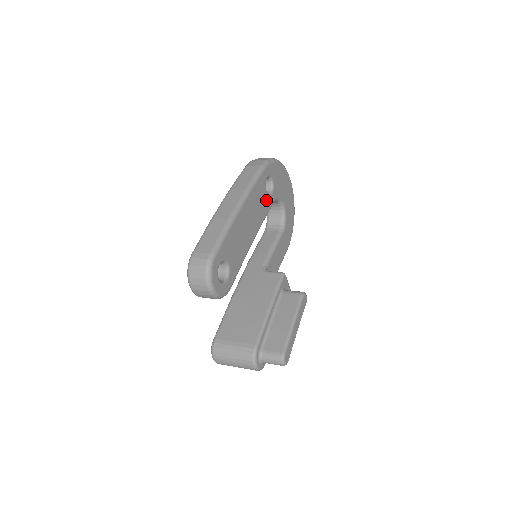
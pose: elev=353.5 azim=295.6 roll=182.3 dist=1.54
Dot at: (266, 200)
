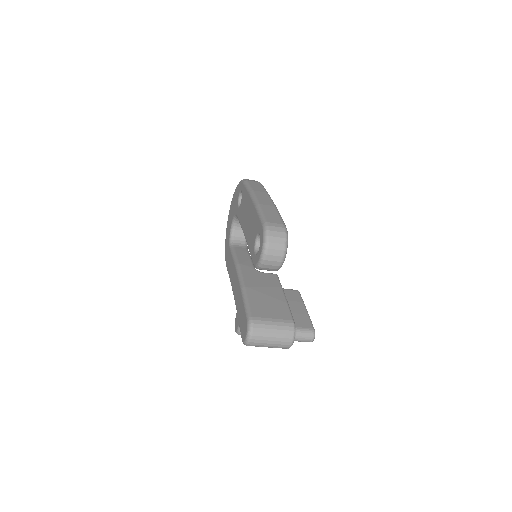
Dot at: occluded
